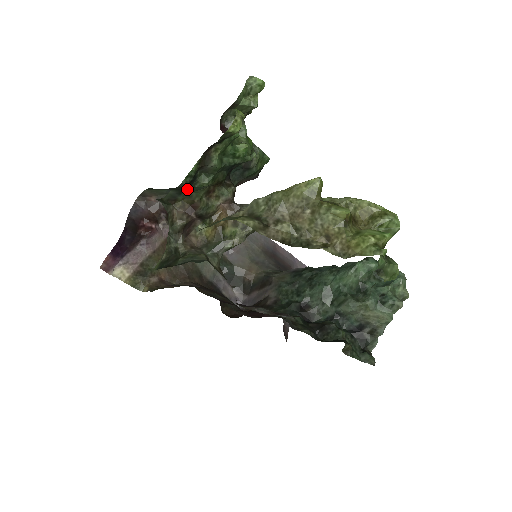
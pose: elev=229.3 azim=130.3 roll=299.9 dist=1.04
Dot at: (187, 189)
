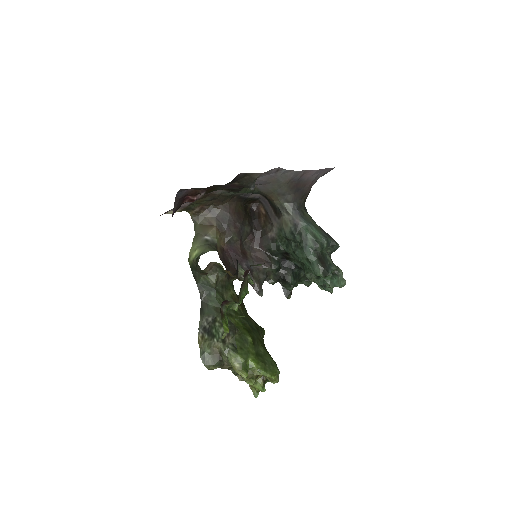
Dot at: occluded
